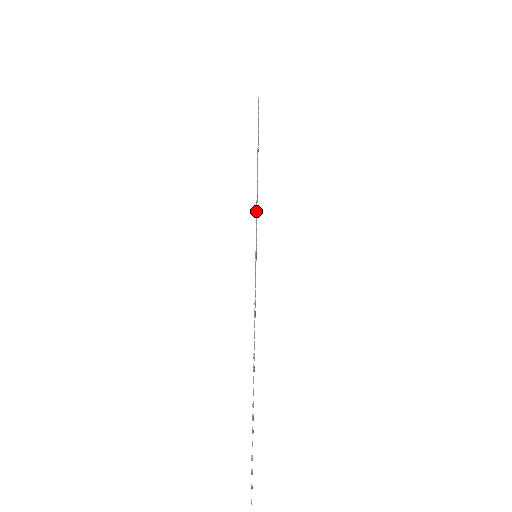
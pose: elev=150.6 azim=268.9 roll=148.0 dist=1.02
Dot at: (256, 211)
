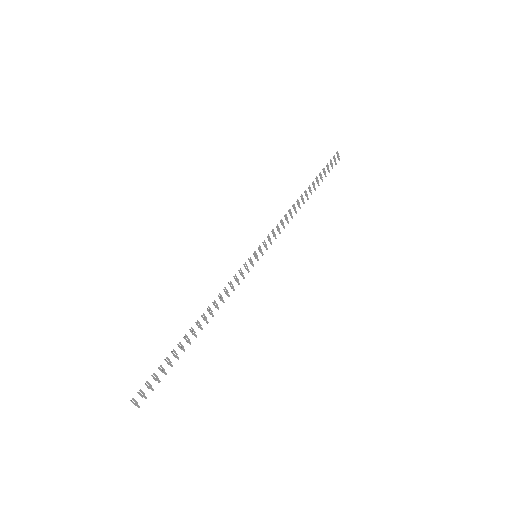
Dot at: occluded
